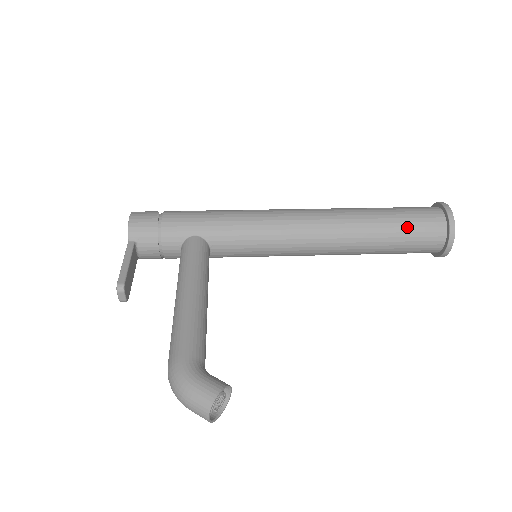
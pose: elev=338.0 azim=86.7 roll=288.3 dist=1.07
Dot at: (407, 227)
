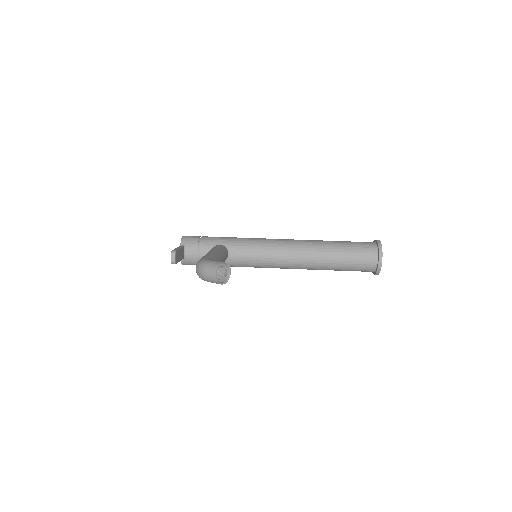
Dot at: (352, 247)
